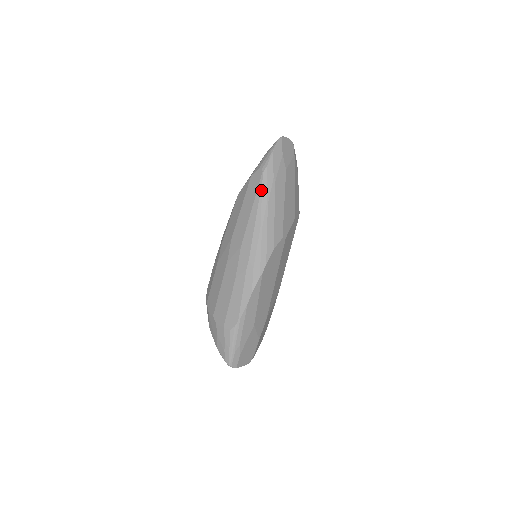
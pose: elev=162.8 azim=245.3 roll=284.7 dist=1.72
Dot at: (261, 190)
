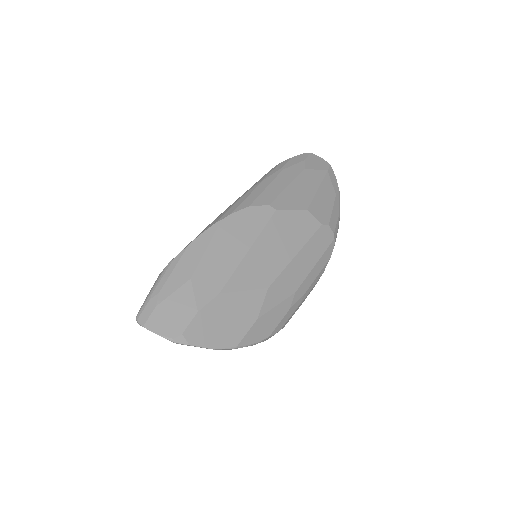
Dot at: (264, 175)
